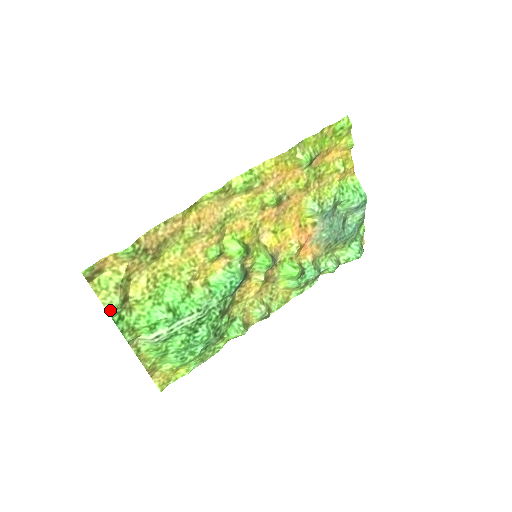
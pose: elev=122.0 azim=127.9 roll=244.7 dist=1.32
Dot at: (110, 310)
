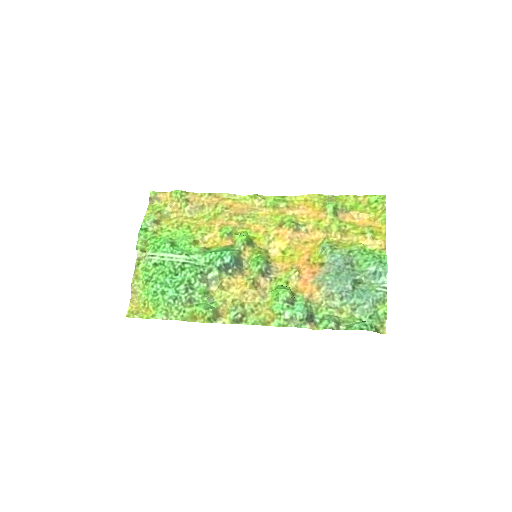
Dot at: (145, 220)
